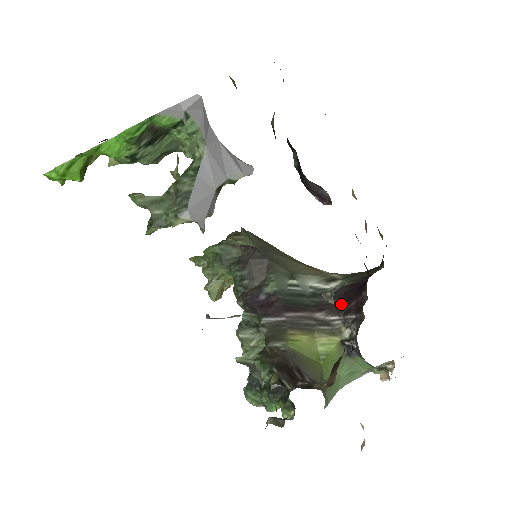
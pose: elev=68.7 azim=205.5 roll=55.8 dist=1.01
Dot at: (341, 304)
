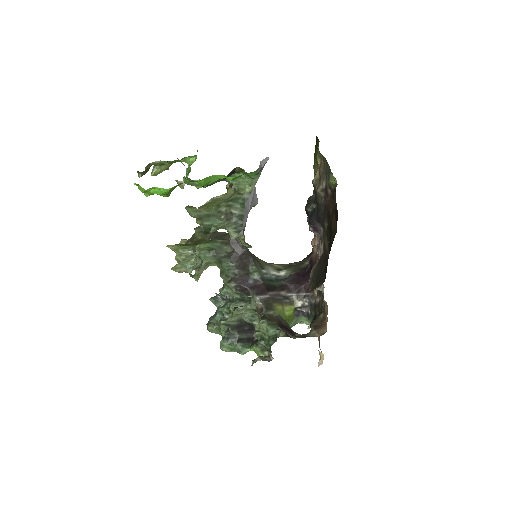
Dot at: (293, 286)
